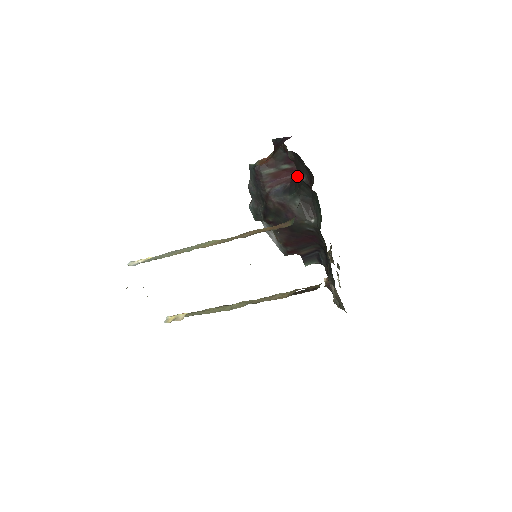
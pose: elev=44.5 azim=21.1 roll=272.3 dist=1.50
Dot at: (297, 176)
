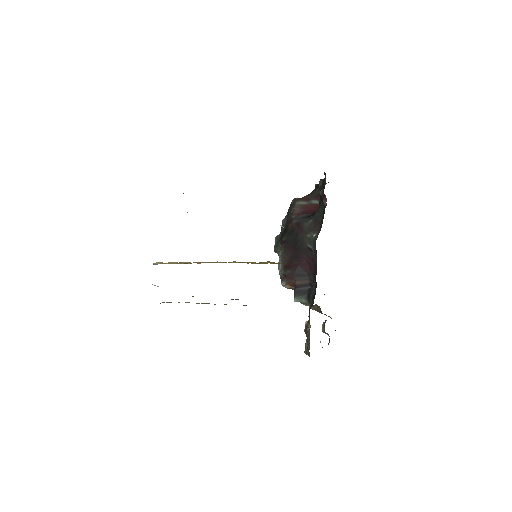
Dot at: occluded
